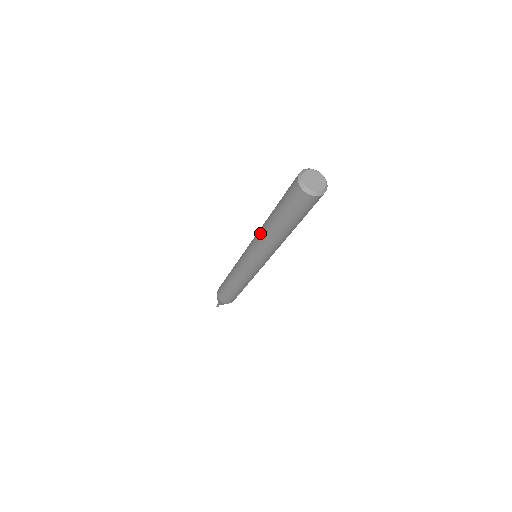
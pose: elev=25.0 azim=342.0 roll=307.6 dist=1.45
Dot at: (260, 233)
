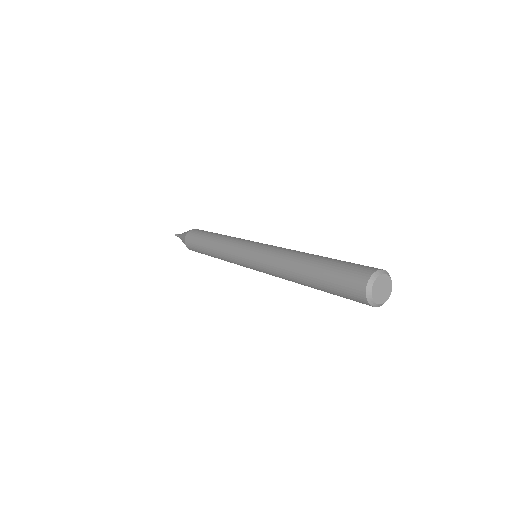
Dot at: (285, 279)
